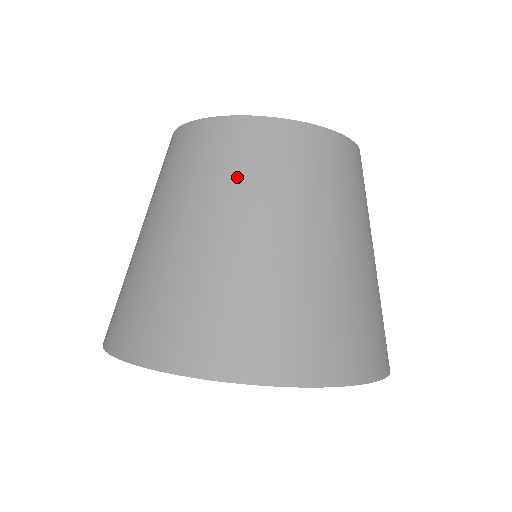
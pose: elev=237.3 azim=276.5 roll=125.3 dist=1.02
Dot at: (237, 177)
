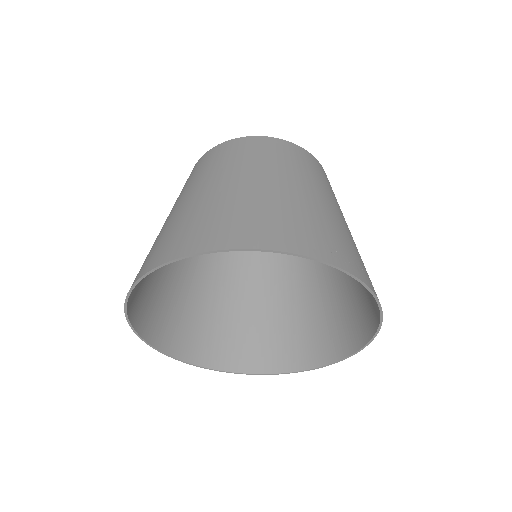
Dot at: (198, 174)
